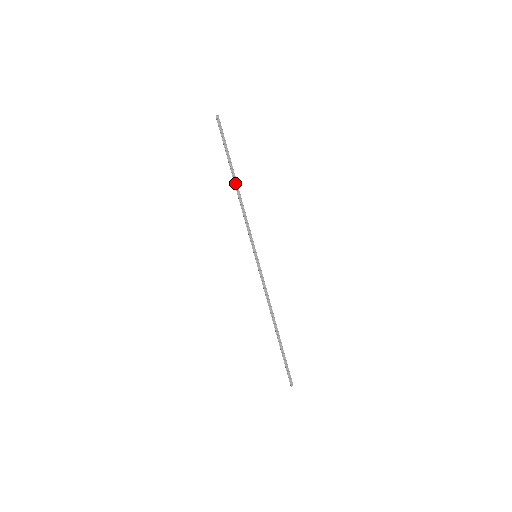
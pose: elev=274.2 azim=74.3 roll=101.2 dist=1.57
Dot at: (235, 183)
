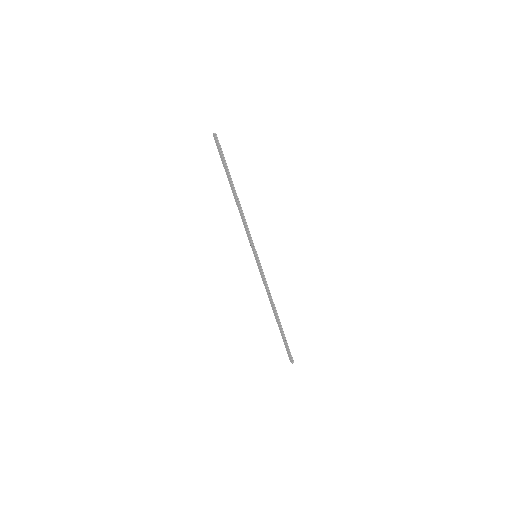
Dot at: (235, 193)
